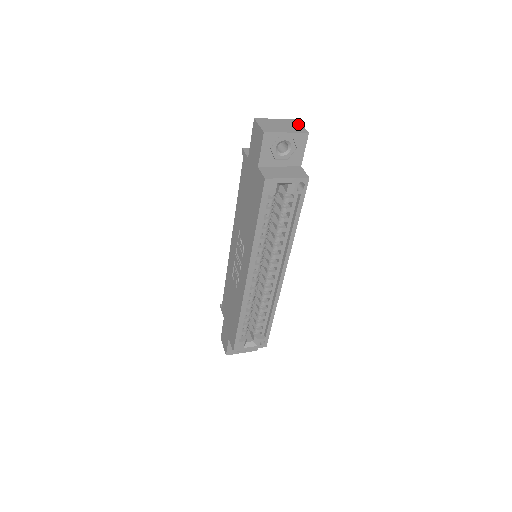
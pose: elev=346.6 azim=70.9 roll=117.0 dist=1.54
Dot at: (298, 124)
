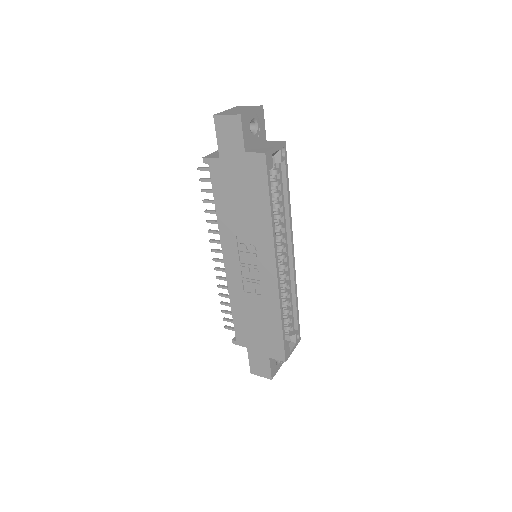
Dot at: (245, 106)
